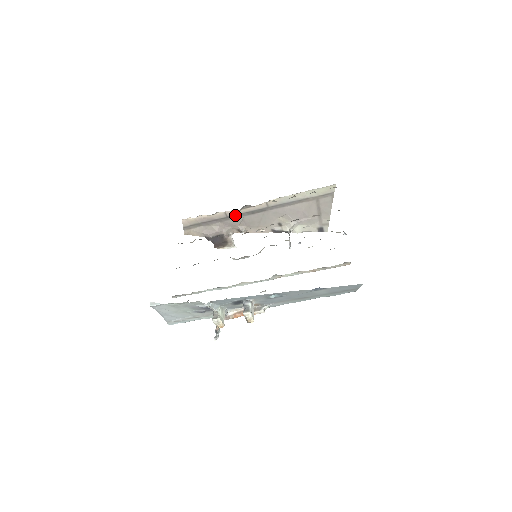
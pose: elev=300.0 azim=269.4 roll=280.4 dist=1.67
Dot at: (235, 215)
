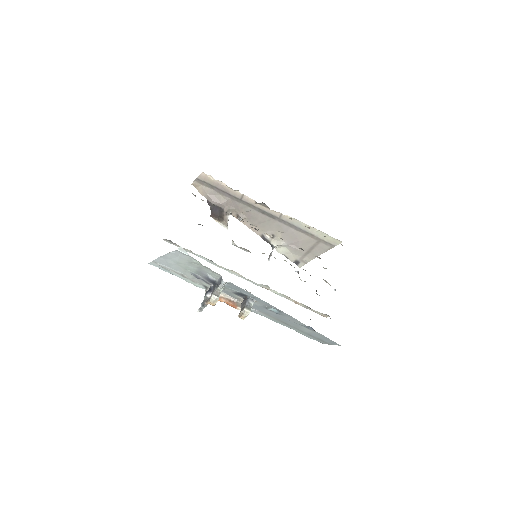
Dot at: (248, 203)
